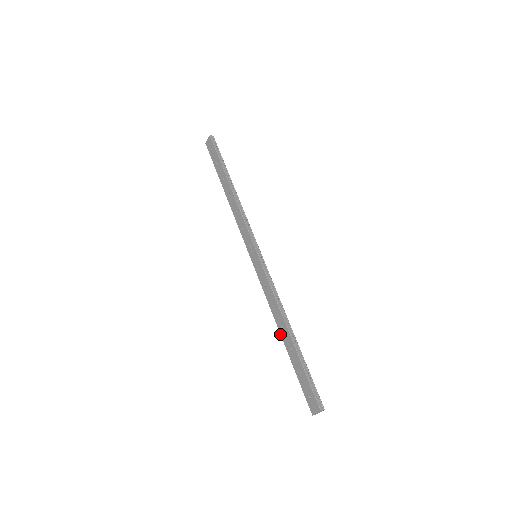
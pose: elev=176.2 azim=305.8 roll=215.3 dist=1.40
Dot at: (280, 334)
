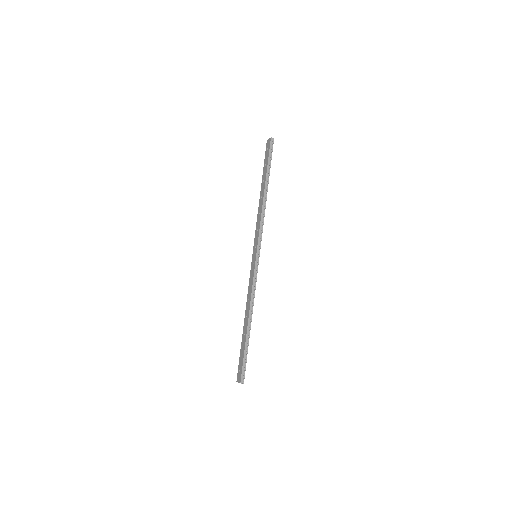
Dot at: (244, 320)
